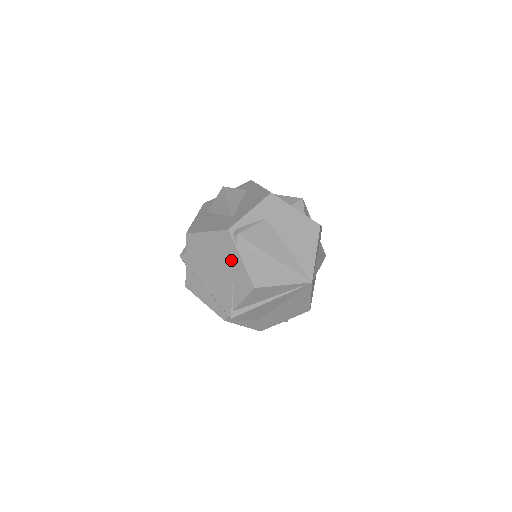
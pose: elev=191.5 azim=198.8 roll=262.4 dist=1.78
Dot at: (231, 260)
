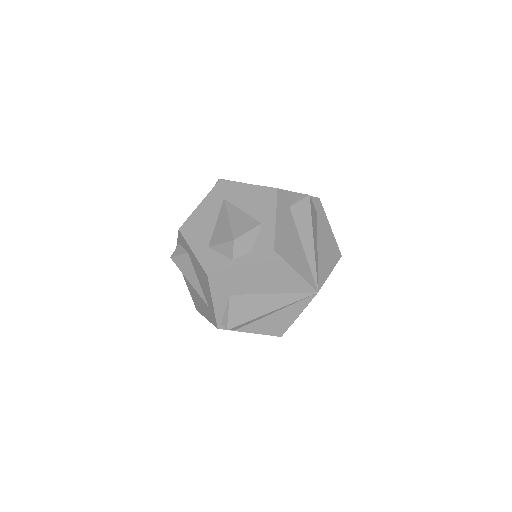
Dot at: occluded
